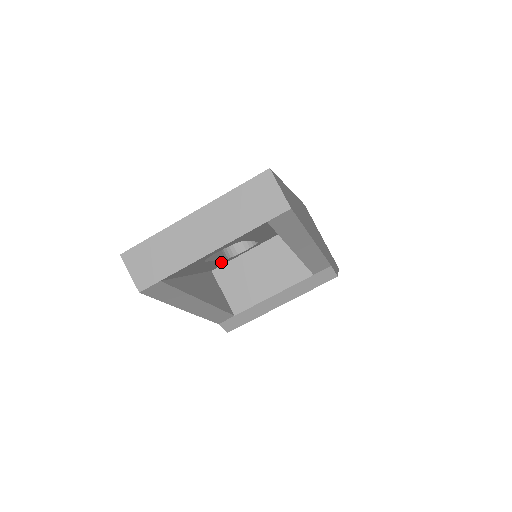
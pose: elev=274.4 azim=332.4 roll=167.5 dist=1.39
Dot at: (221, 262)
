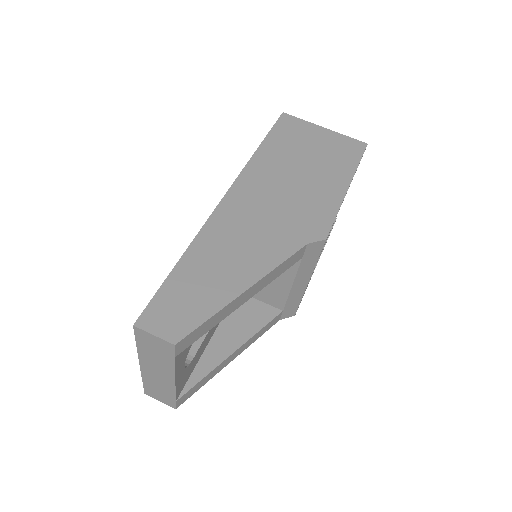
Dot at: occluded
